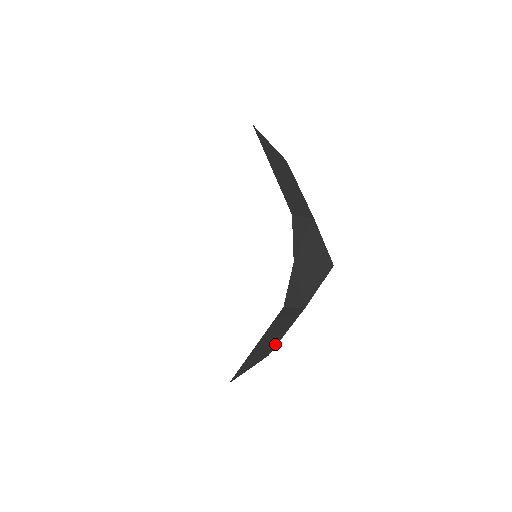
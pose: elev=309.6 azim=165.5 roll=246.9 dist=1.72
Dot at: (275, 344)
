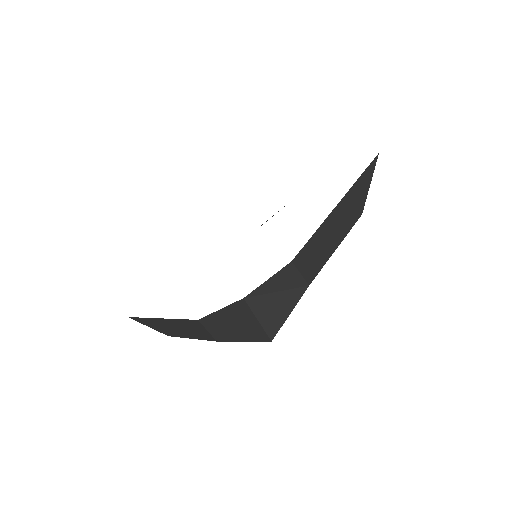
Dot at: (178, 335)
